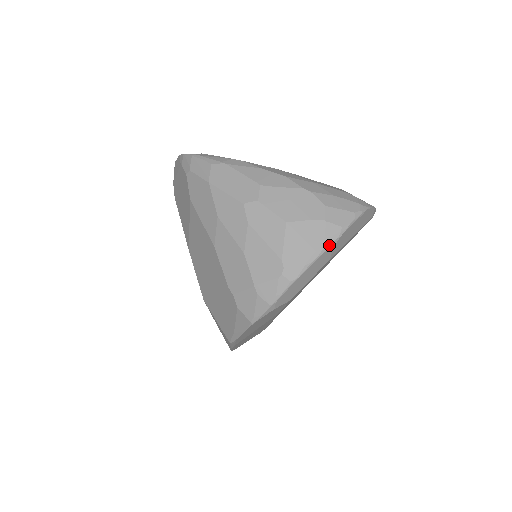
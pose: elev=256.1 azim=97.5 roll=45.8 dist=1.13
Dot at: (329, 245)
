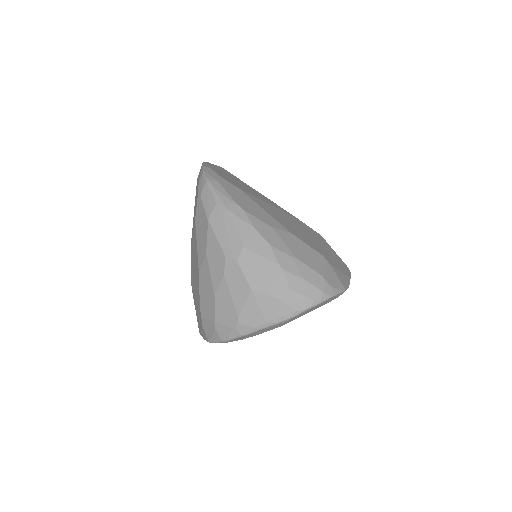
Dot at: (279, 322)
